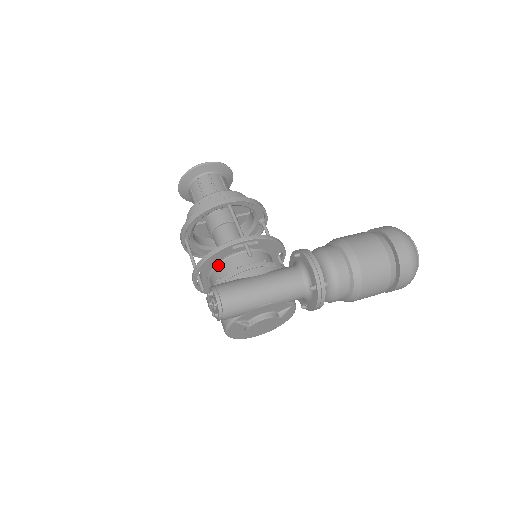
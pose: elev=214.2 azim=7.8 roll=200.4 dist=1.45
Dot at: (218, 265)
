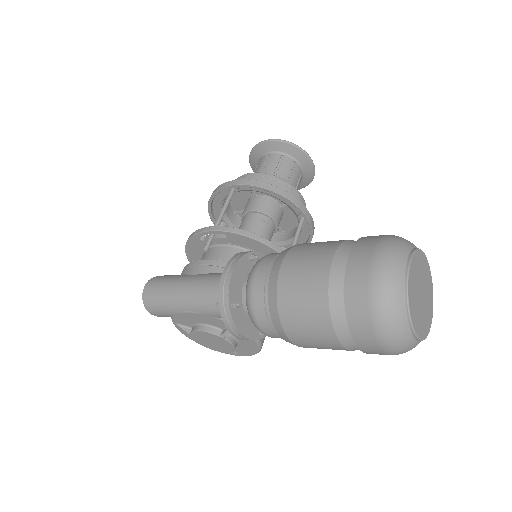
Dot at: occluded
